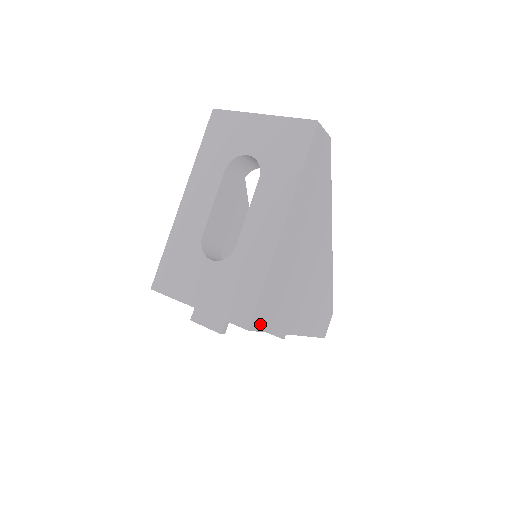
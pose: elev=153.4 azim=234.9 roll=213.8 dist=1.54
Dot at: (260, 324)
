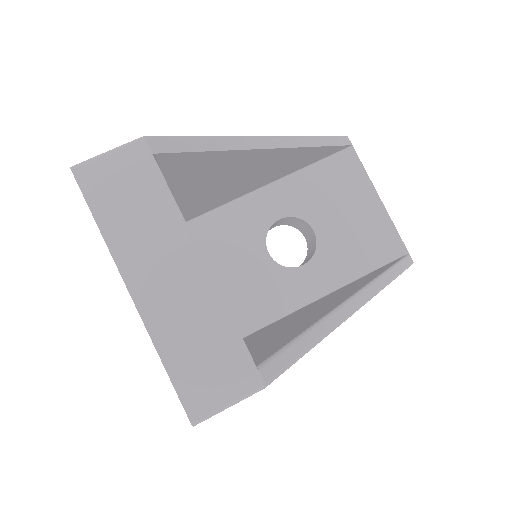
Dot at: occluded
